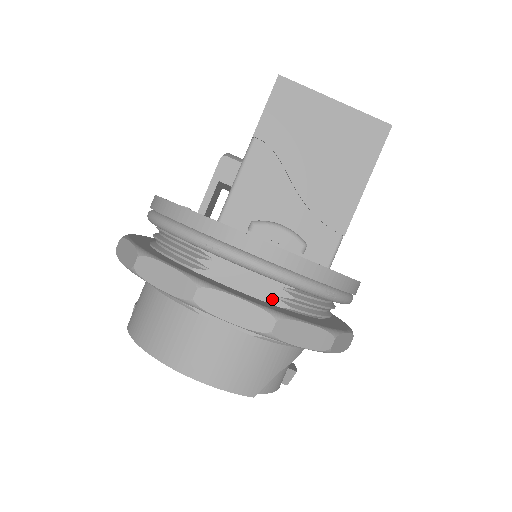
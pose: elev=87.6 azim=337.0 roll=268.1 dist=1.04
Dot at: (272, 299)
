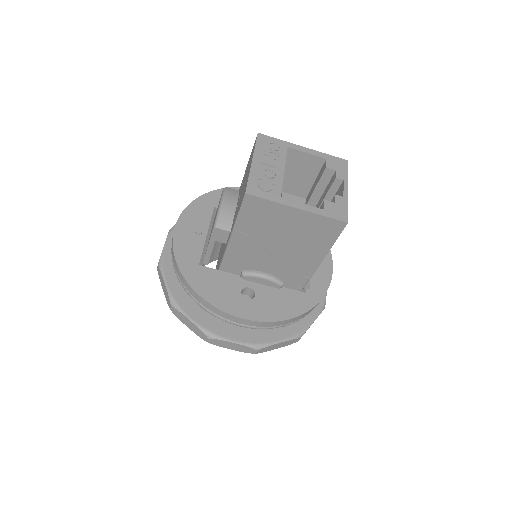
Dot at: occluded
